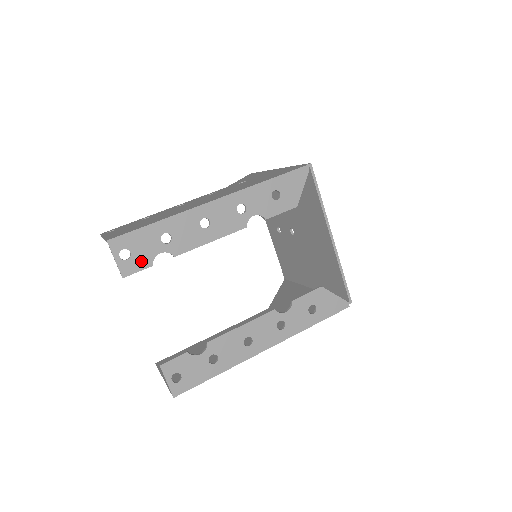
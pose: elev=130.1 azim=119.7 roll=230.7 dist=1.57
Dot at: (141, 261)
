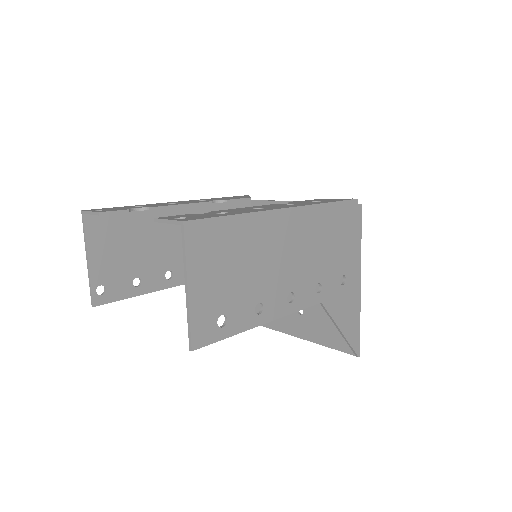
Dot at: occluded
